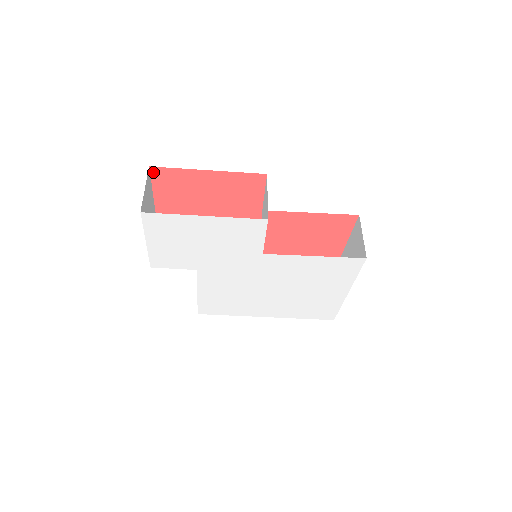
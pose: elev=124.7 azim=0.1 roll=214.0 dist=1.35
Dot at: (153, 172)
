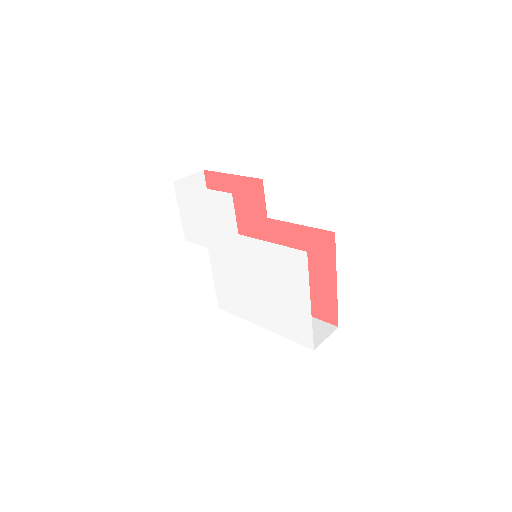
Dot at: (206, 175)
